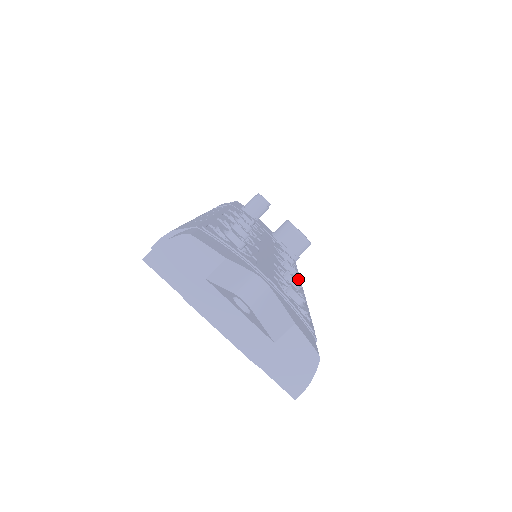
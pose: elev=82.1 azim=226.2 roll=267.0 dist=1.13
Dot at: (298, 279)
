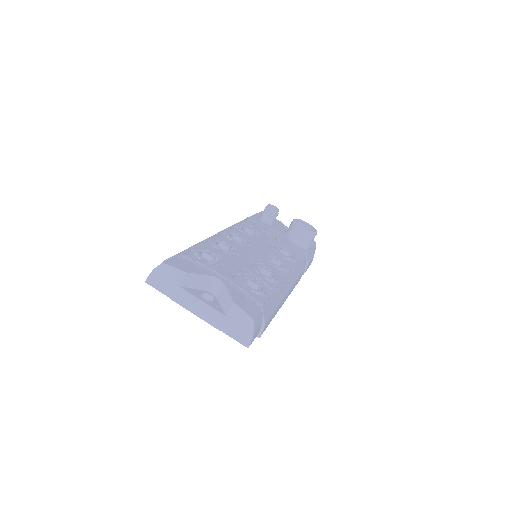
Dot at: (283, 267)
